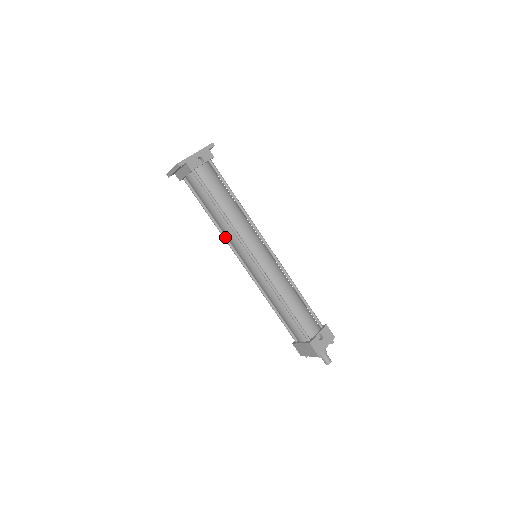
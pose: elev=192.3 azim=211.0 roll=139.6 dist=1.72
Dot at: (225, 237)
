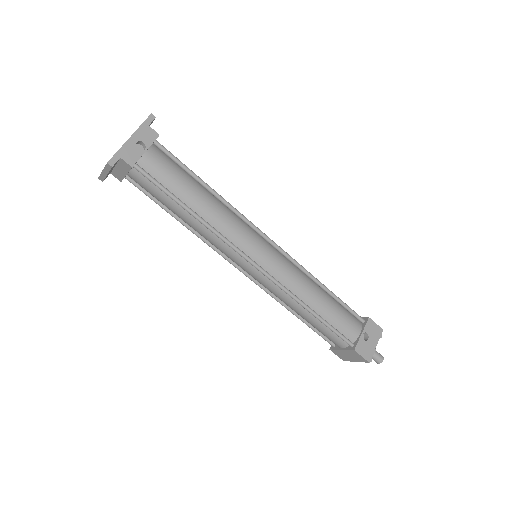
Dot at: (207, 242)
